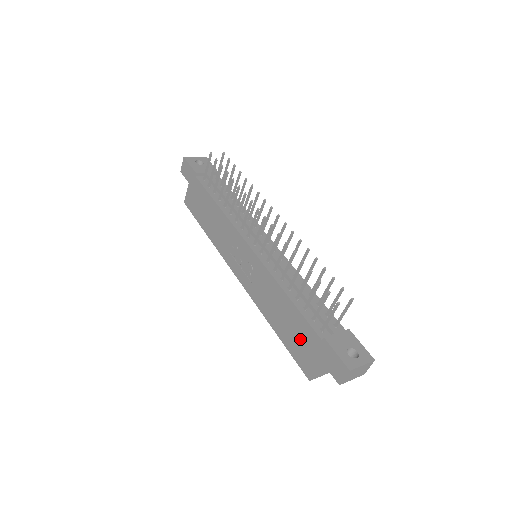
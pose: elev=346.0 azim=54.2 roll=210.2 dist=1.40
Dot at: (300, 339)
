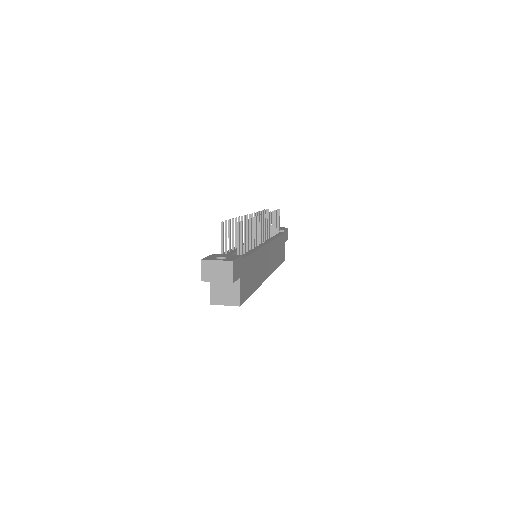
Dot at: occluded
